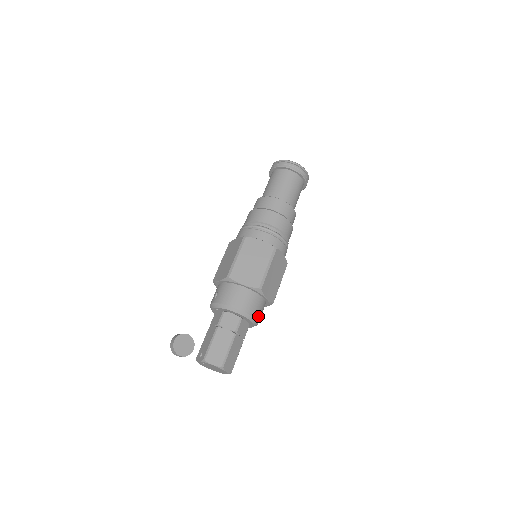
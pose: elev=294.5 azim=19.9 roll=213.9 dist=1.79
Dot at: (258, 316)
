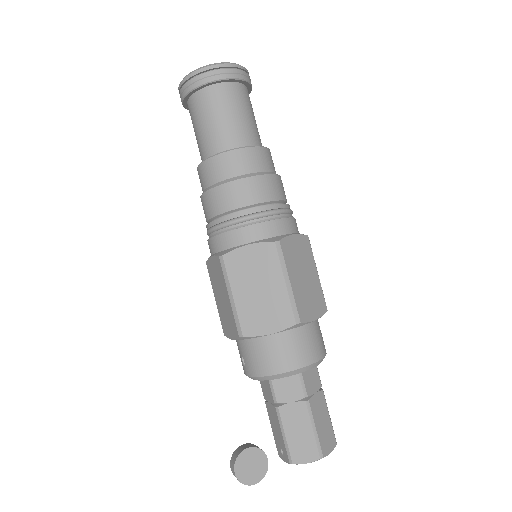
Dot at: (320, 350)
